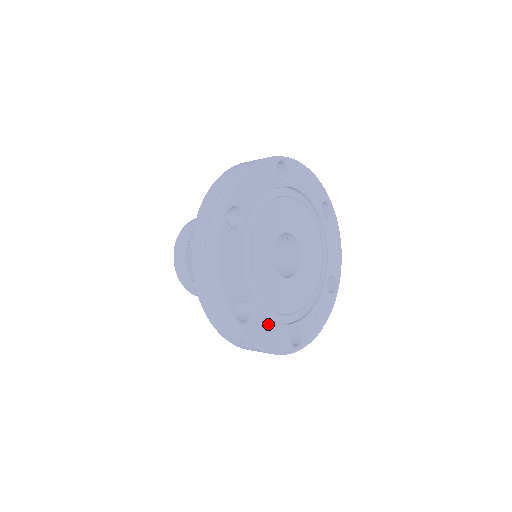
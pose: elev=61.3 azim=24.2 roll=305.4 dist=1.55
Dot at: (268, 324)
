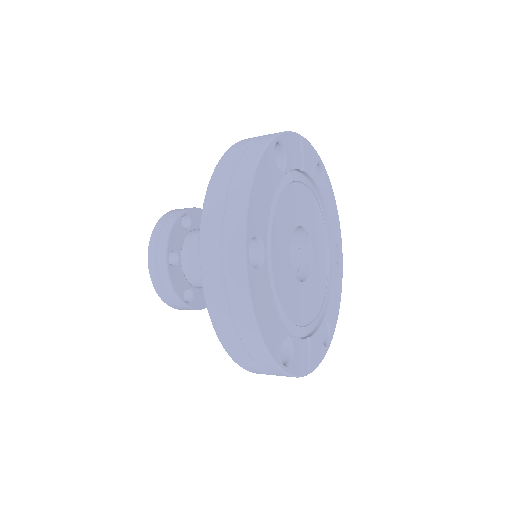
Dot at: (269, 297)
